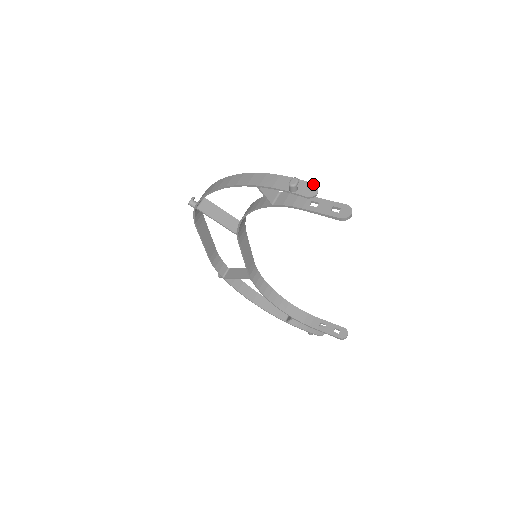
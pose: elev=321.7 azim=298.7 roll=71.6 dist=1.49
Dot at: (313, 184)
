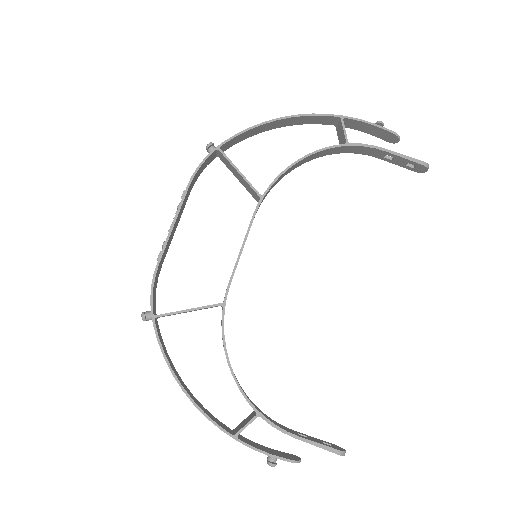
Dot at: occluded
